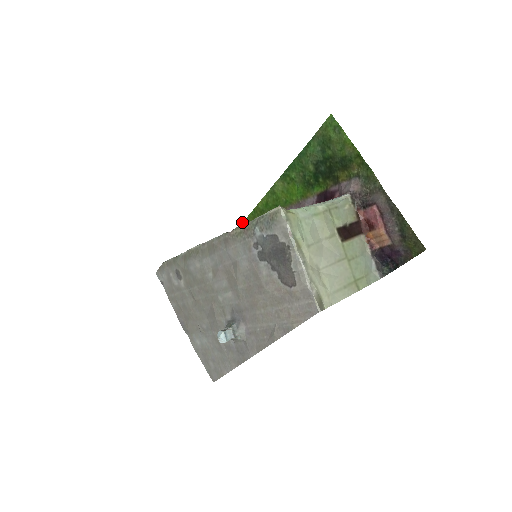
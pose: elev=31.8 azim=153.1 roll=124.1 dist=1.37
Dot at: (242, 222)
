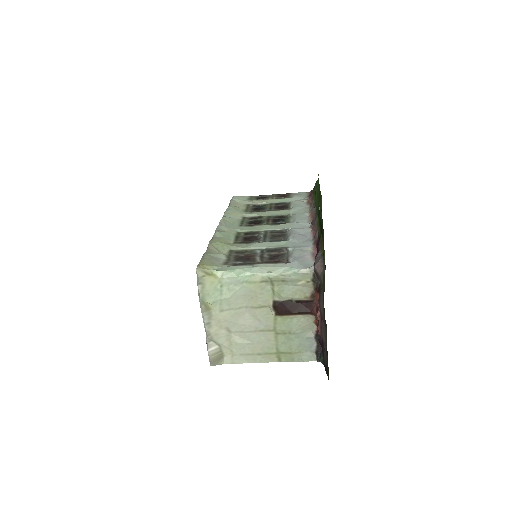
Dot at: occluded
